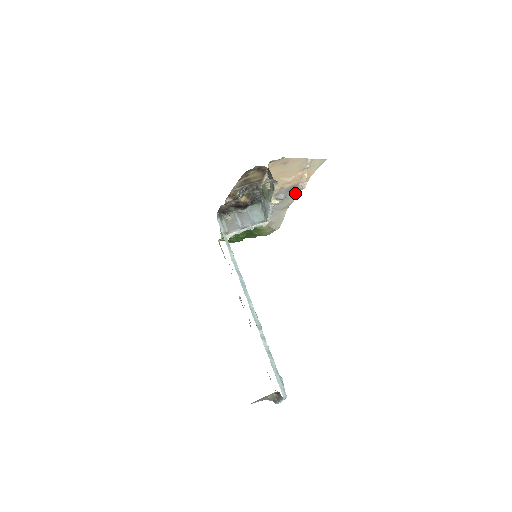
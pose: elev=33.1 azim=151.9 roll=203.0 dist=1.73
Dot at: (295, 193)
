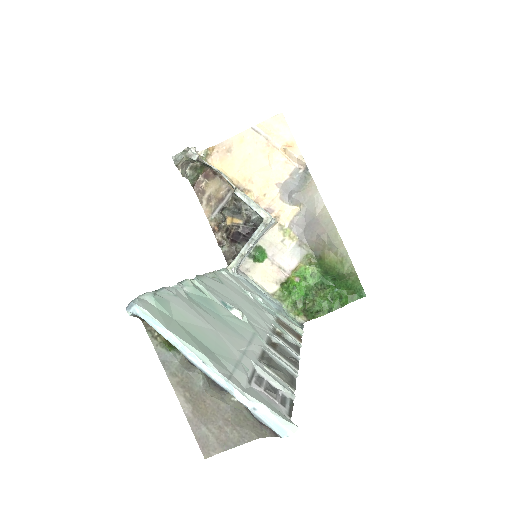
Dot at: (310, 181)
